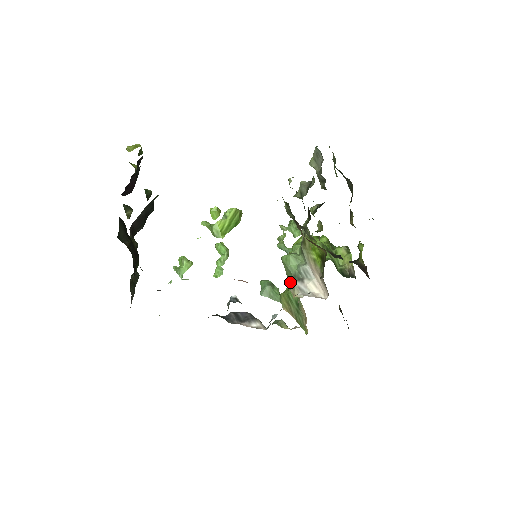
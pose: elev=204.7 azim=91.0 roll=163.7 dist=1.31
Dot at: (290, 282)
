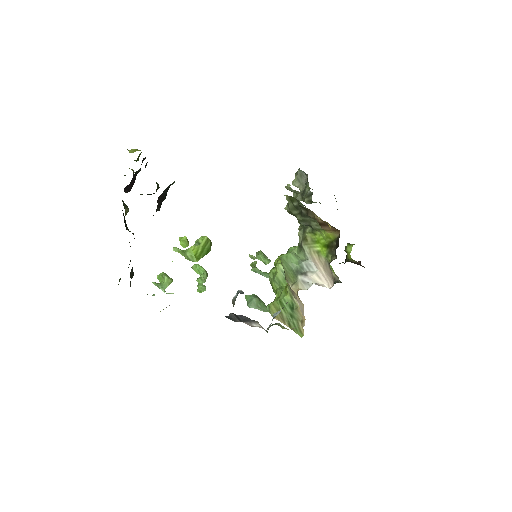
Dot at: (290, 280)
